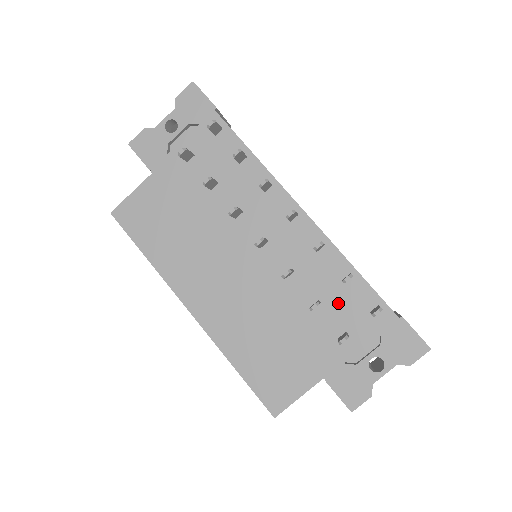
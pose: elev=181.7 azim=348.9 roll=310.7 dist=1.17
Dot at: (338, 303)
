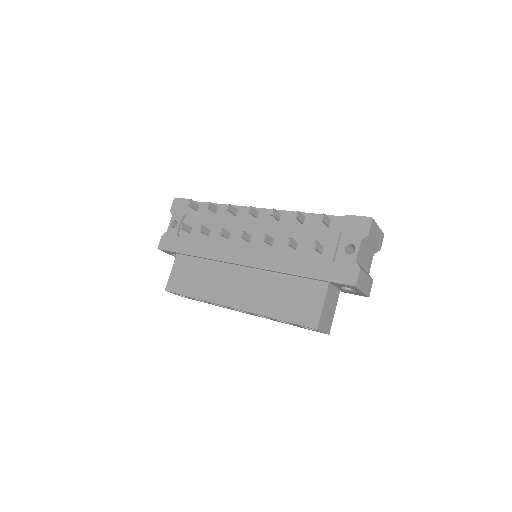
Dot at: (307, 236)
